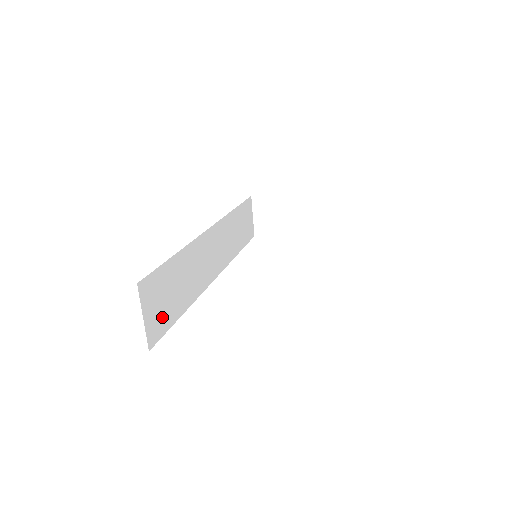
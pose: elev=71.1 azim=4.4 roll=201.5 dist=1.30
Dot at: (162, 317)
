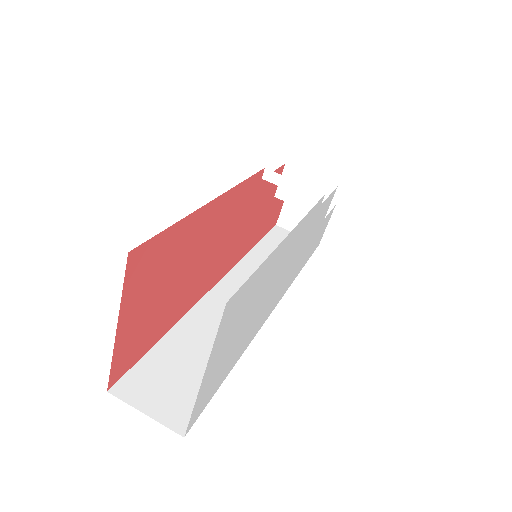
Dot at: (186, 395)
